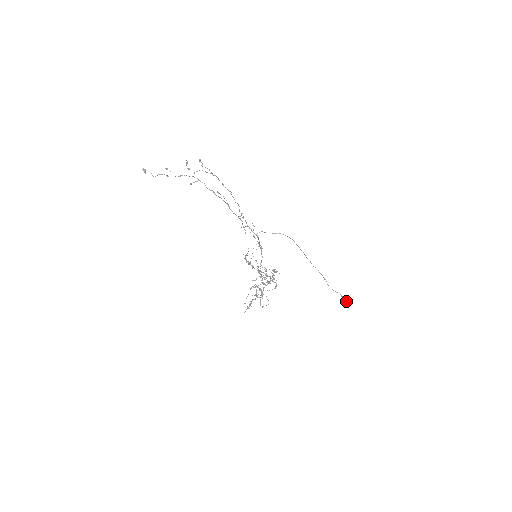
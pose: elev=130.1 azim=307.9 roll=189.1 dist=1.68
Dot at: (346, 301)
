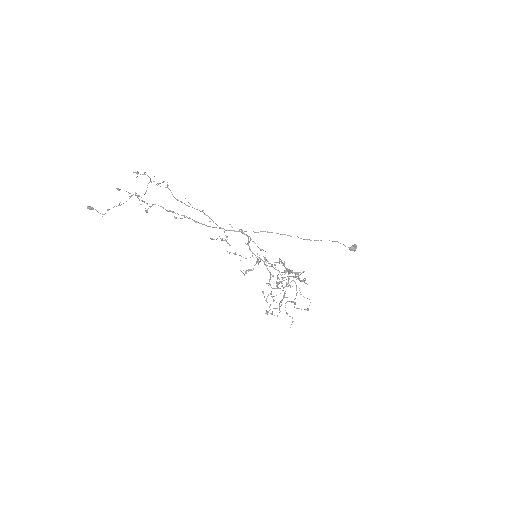
Dot at: (351, 247)
